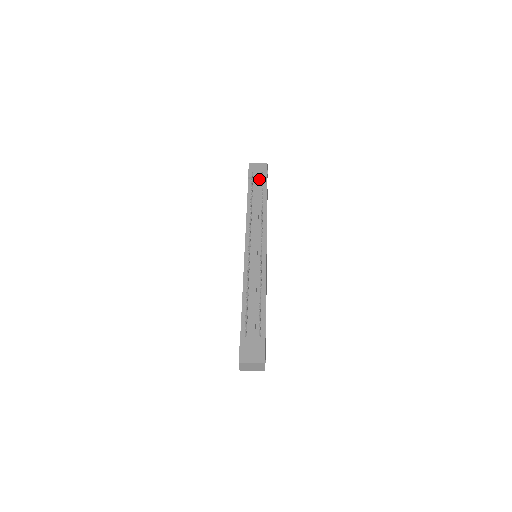
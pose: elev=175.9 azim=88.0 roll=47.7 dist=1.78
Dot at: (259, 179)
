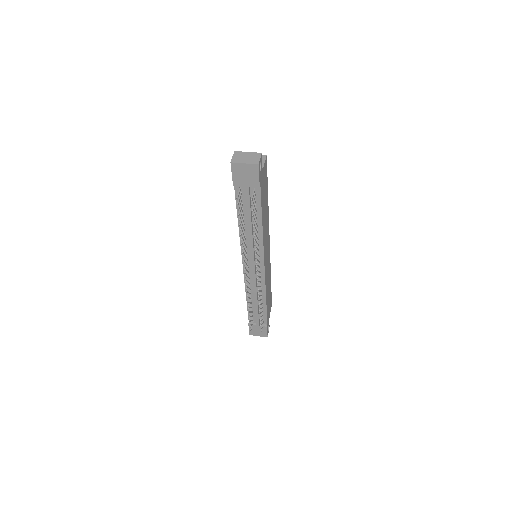
Dot at: (249, 190)
